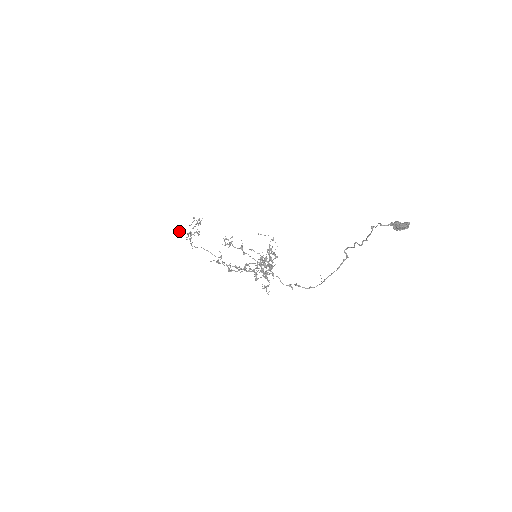
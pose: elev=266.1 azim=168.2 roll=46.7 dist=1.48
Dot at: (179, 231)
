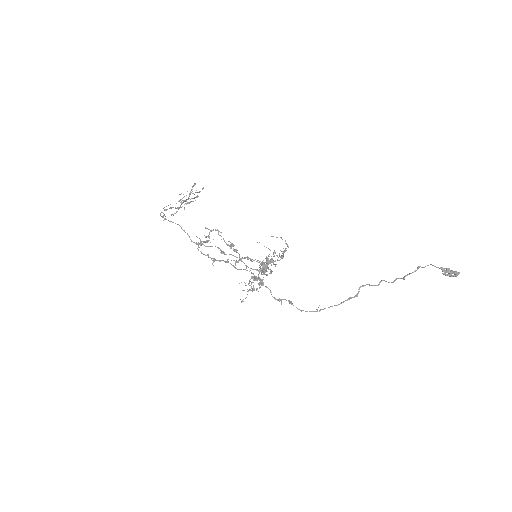
Dot at: (195, 184)
